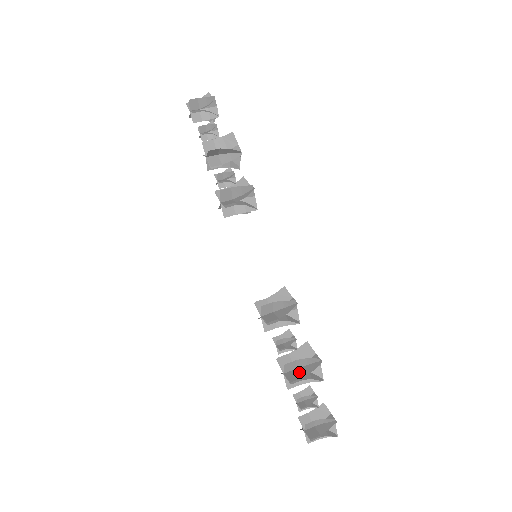
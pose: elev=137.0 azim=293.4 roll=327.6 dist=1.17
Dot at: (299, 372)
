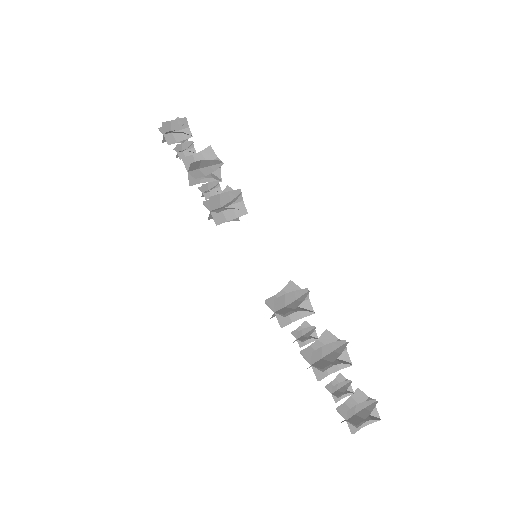
Dot at: (327, 359)
